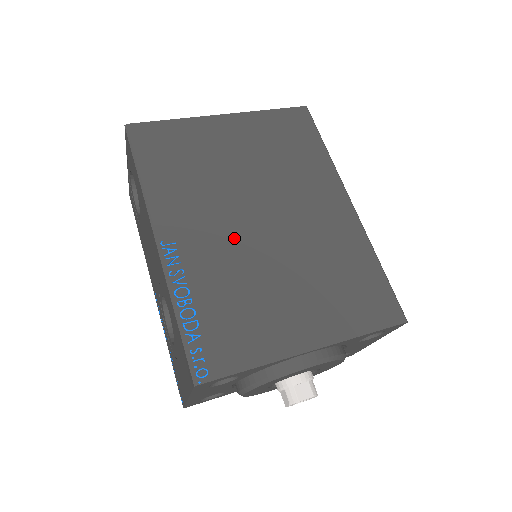
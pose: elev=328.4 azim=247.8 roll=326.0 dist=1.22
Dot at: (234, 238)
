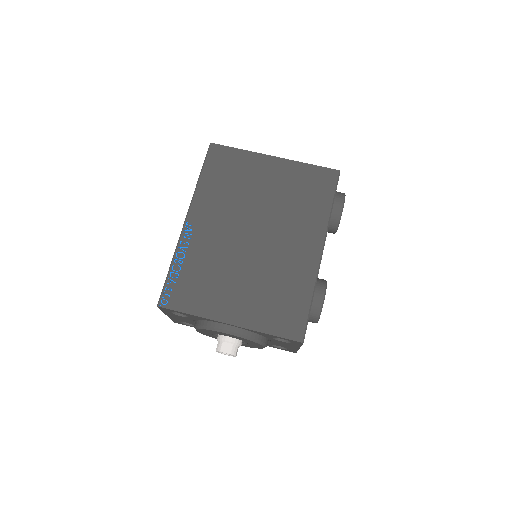
Dot at: (229, 239)
